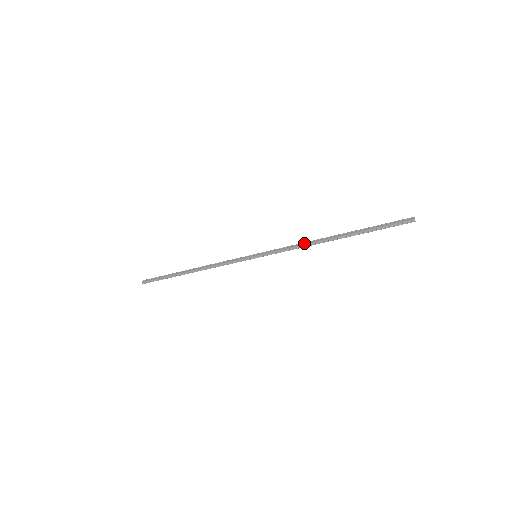
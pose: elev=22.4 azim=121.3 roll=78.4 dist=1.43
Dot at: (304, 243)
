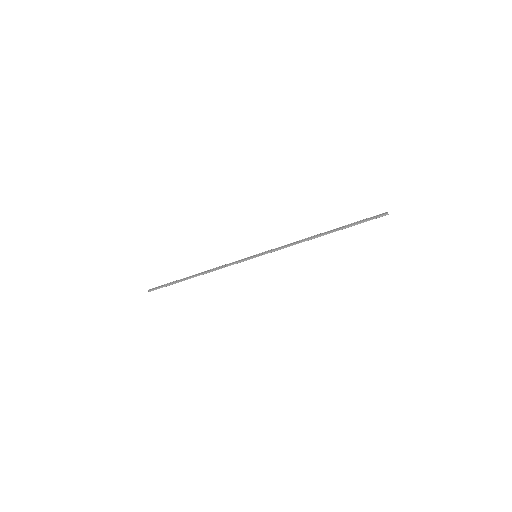
Dot at: (298, 241)
